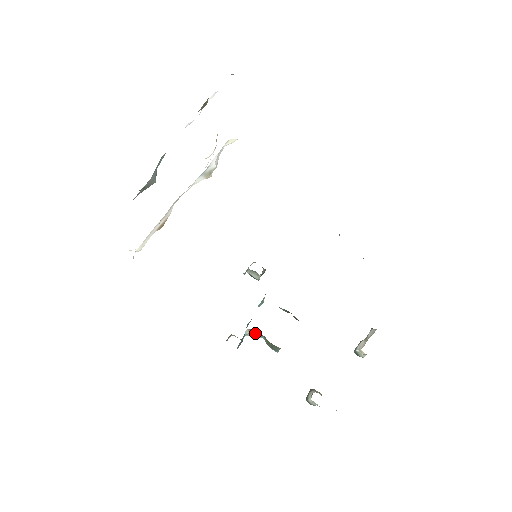
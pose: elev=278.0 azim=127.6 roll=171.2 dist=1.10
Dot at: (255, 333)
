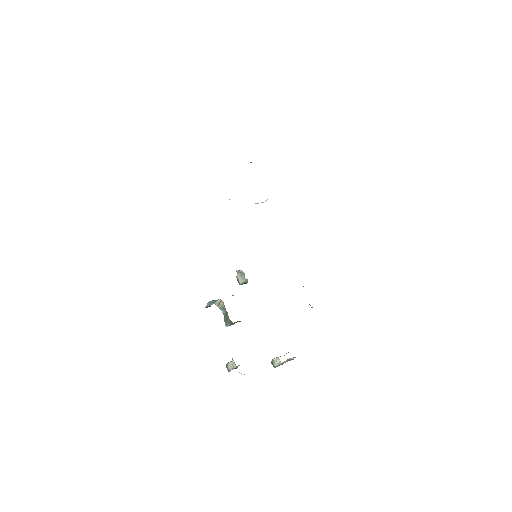
Dot at: (222, 306)
